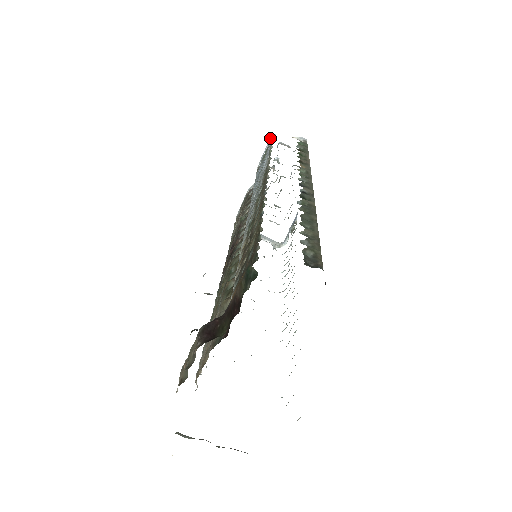
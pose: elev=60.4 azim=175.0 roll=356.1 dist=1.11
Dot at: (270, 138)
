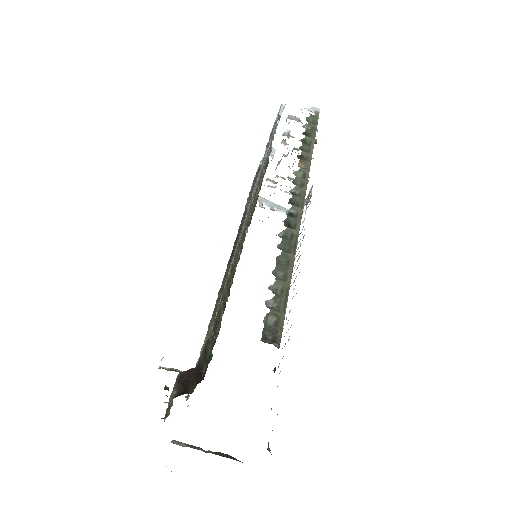
Dot at: (280, 108)
